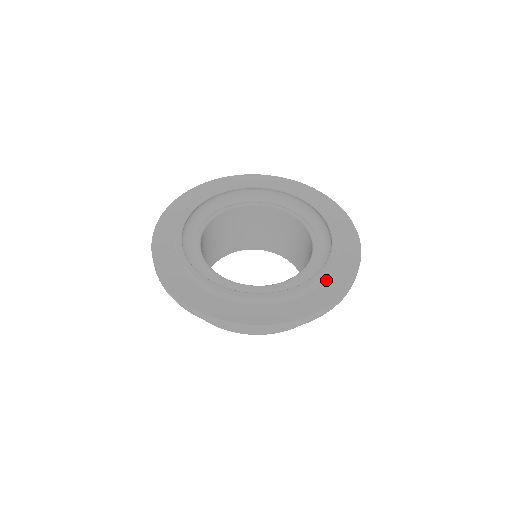
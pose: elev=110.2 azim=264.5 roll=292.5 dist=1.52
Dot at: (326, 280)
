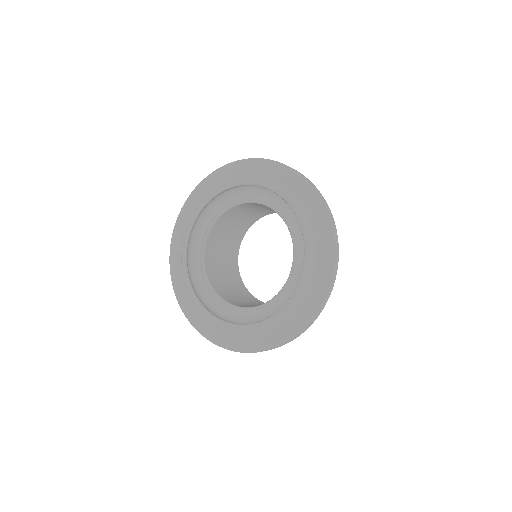
Dot at: (314, 261)
